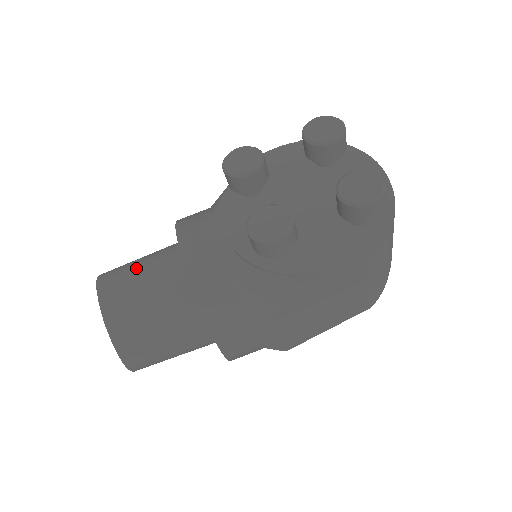
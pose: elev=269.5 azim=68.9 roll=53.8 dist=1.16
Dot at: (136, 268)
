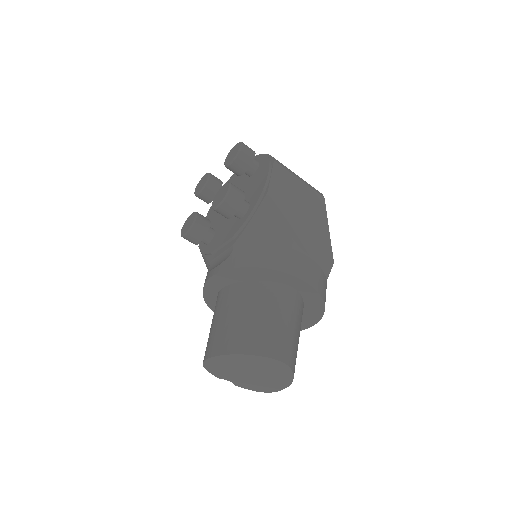
Dot at: (212, 326)
